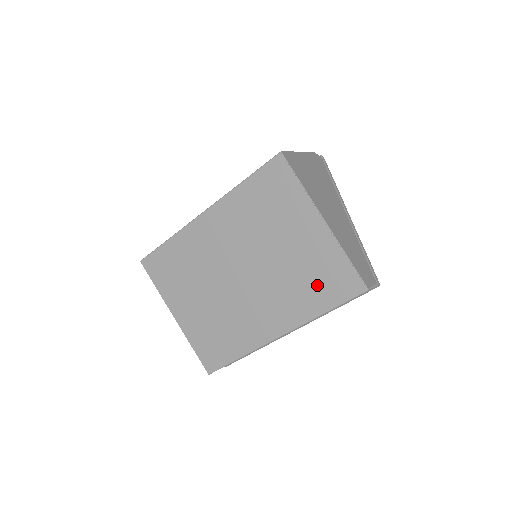
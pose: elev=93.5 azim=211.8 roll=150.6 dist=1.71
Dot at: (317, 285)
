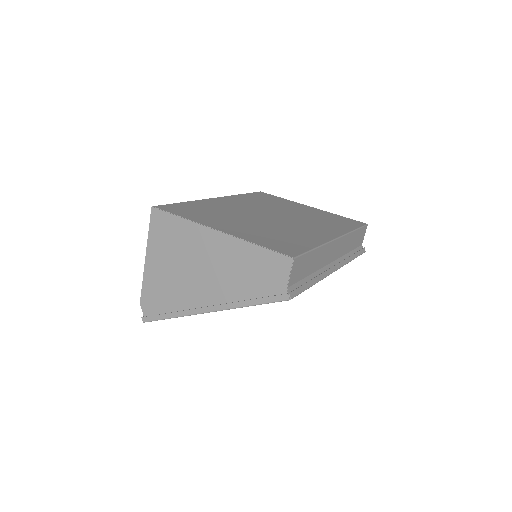
Dot at: (335, 221)
